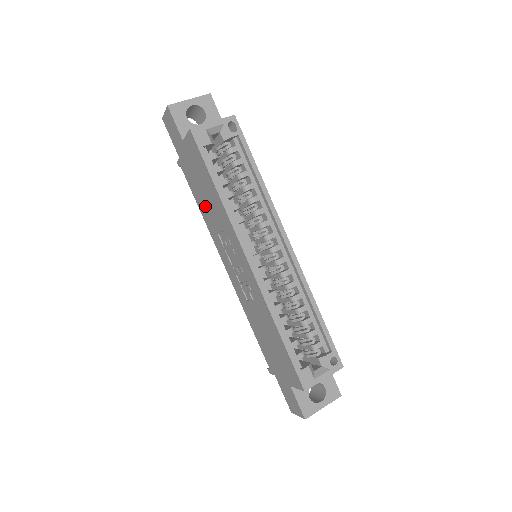
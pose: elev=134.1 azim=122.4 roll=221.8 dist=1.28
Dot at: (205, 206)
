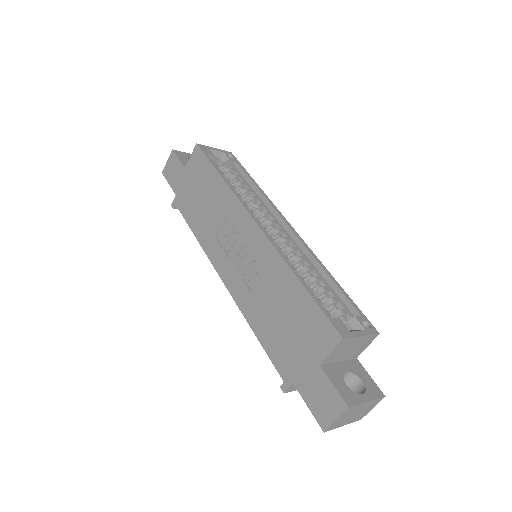
Dot at: (202, 217)
